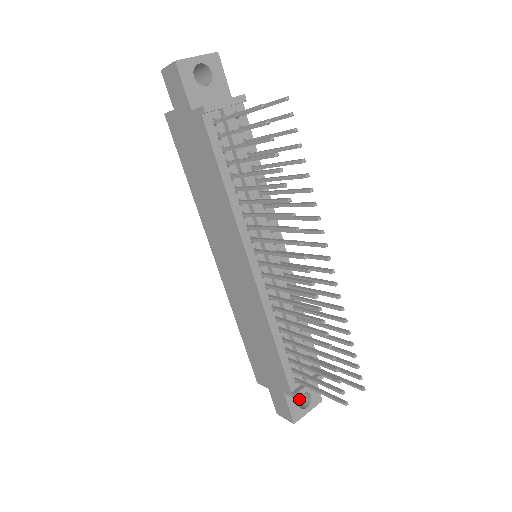
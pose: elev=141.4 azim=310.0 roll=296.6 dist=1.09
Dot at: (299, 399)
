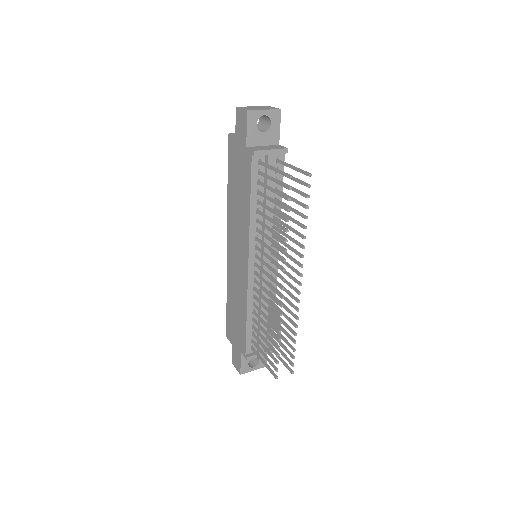
Dot at: (251, 359)
